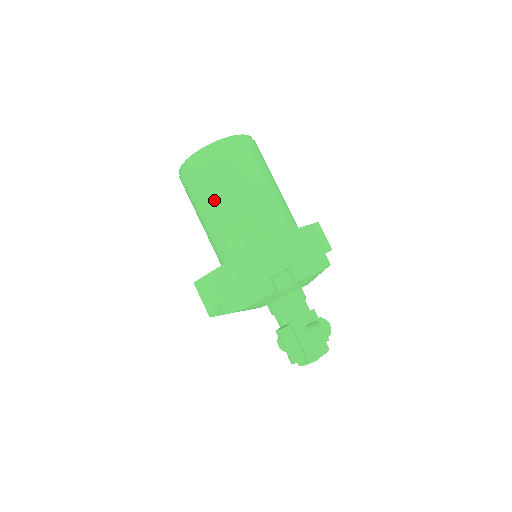
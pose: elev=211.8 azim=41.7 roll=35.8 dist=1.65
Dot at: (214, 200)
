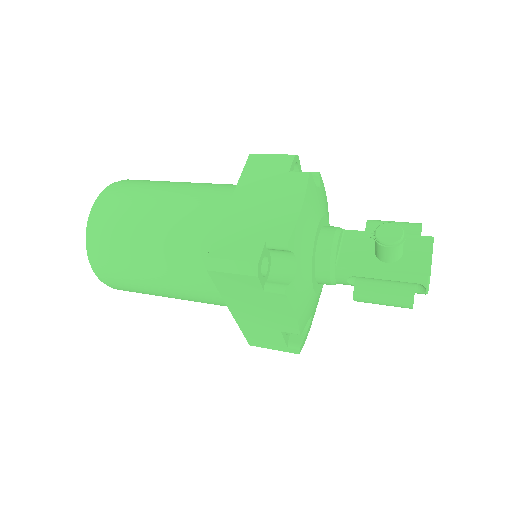
Dot at: (150, 281)
